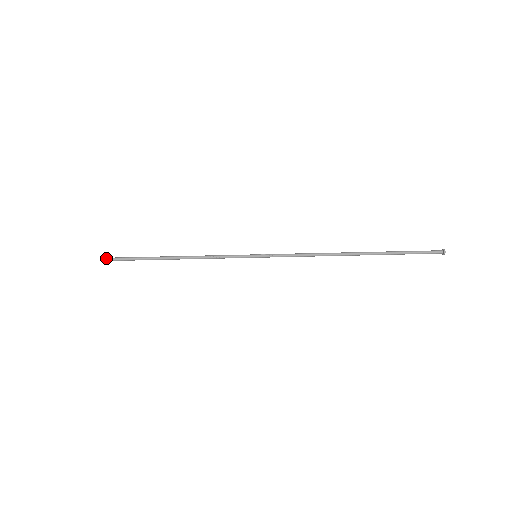
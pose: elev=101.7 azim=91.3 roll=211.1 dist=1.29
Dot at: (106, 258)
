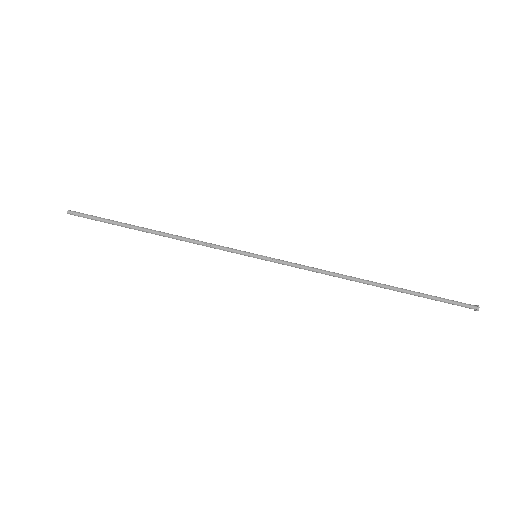
Dot at: (75, 211)
